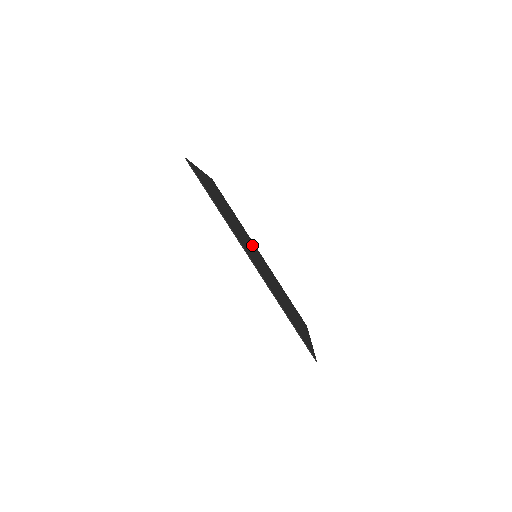
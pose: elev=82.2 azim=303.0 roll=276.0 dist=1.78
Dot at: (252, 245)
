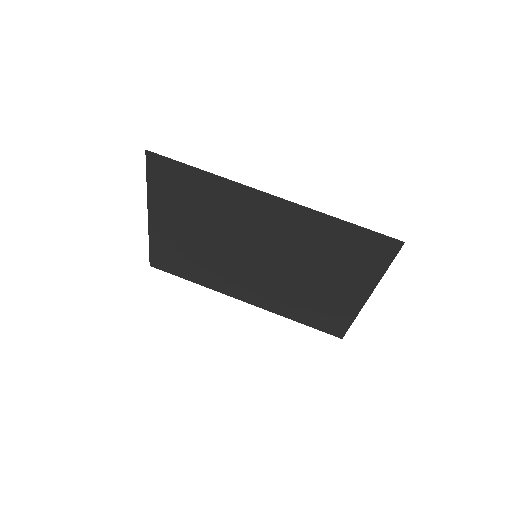
Dot at: (238, 274)
